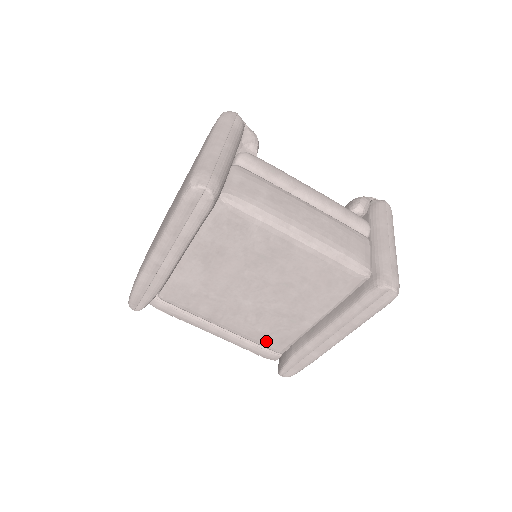
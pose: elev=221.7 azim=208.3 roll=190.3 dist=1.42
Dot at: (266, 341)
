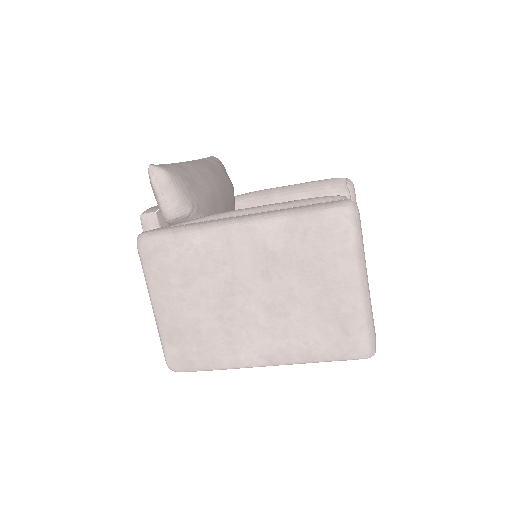
Dot at: occluded
